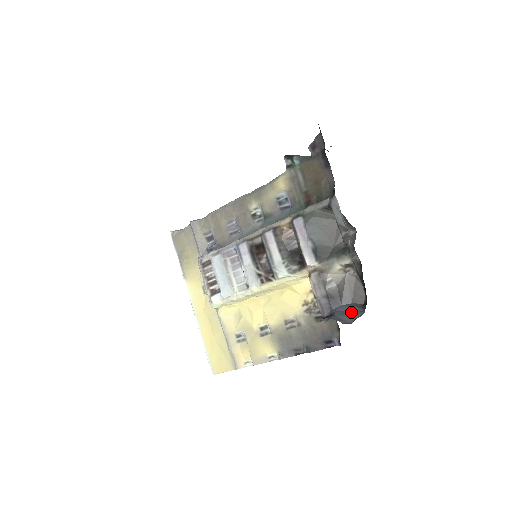
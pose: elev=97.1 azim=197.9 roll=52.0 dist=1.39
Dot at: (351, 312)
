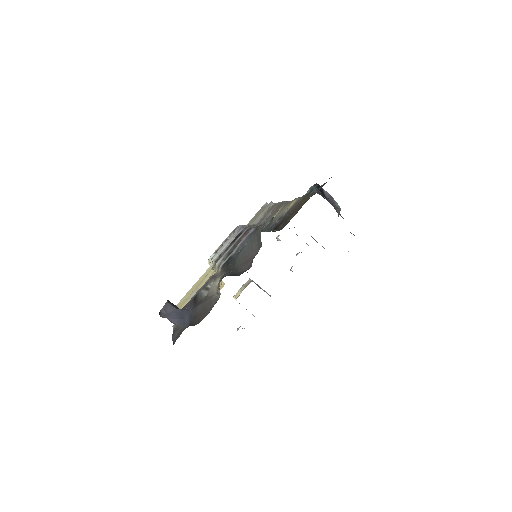
Dot at: (180, 318)
